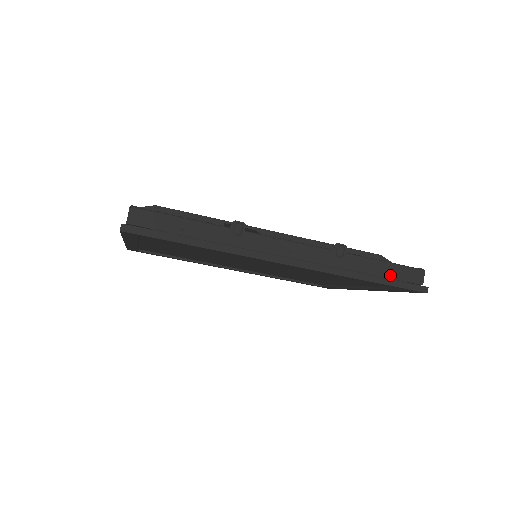
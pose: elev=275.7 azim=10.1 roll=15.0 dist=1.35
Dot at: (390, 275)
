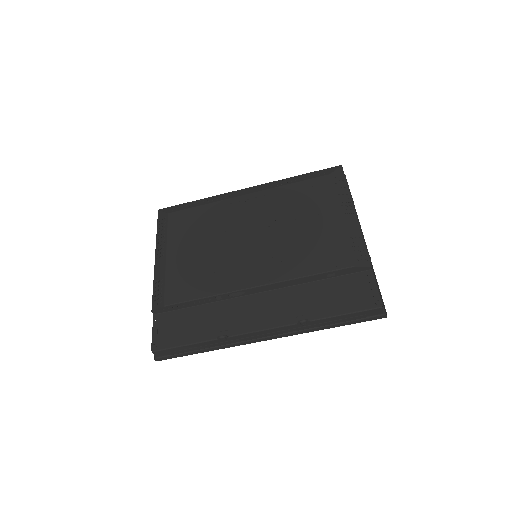
Dot at: (350, 319)
